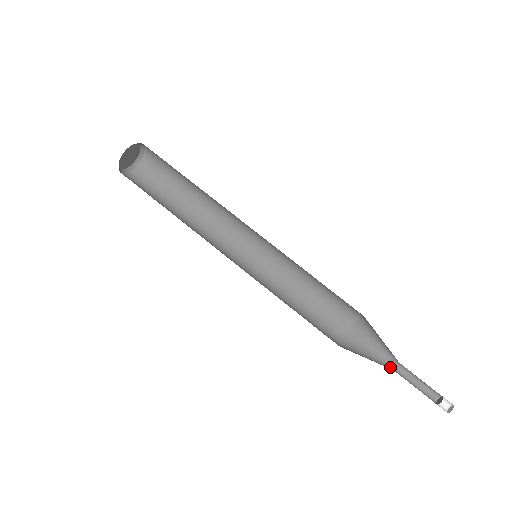
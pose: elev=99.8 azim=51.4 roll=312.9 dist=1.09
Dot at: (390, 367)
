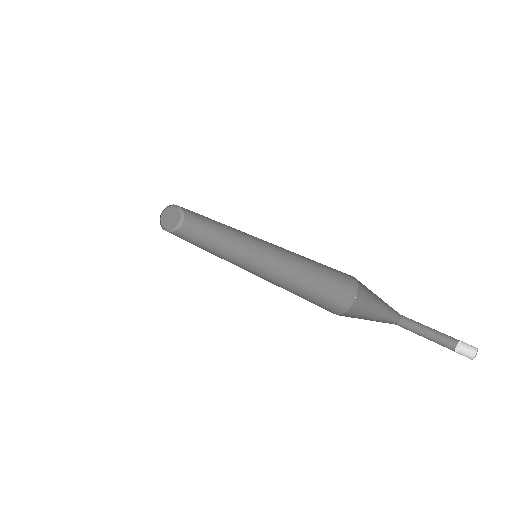
Dot at: (391, 323)
